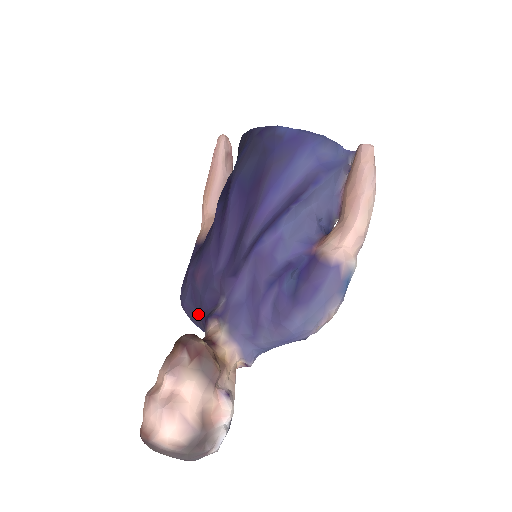
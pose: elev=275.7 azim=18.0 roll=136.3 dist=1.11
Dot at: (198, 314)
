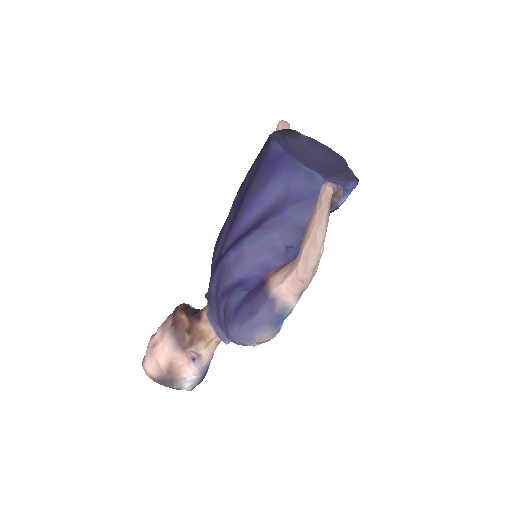
Dot at: occluded
